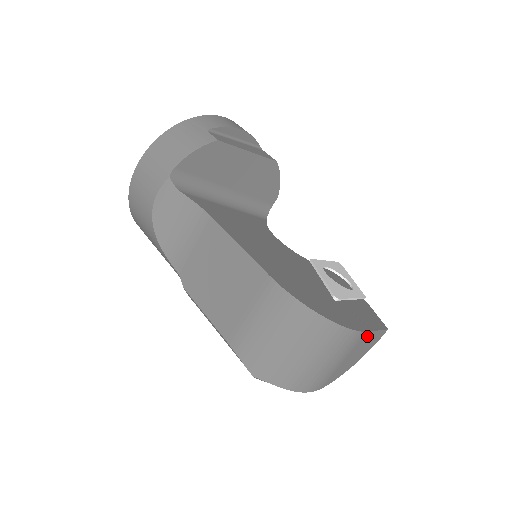
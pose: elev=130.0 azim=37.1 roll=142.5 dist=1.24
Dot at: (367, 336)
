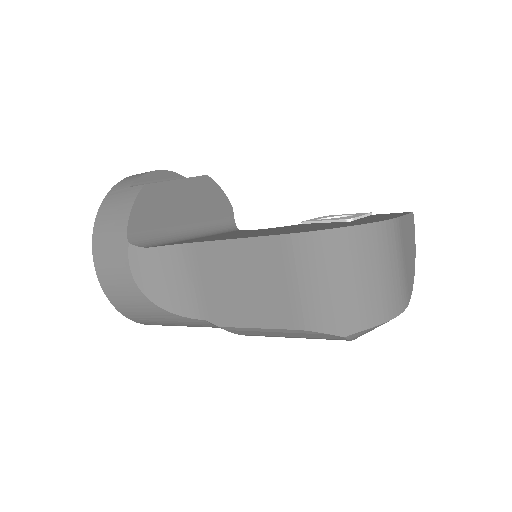
Dot at: (403, 223)
